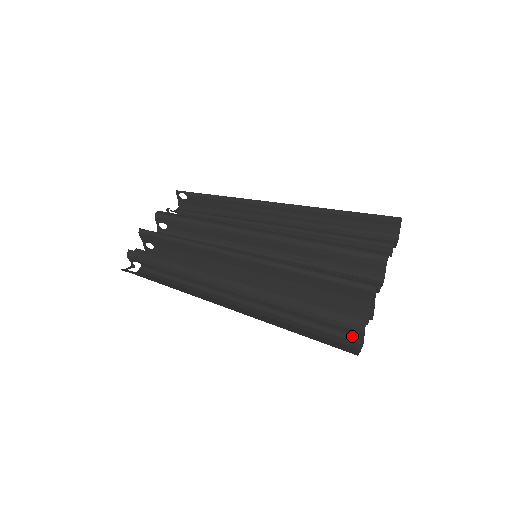
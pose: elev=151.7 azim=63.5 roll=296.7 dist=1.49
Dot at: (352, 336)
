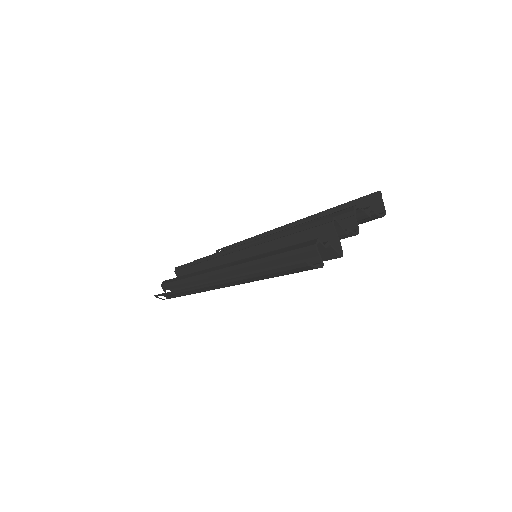
Dot at: (312, 262)
